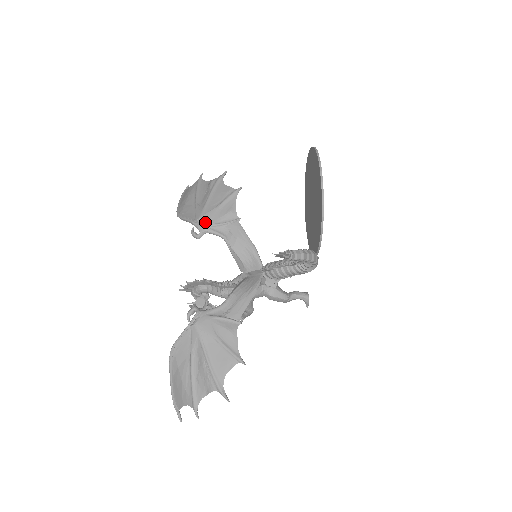
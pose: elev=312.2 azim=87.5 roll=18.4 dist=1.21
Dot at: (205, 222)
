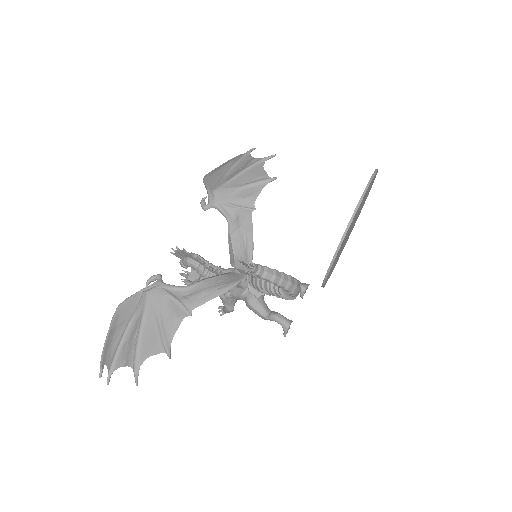
Dot at: (218, 196)
